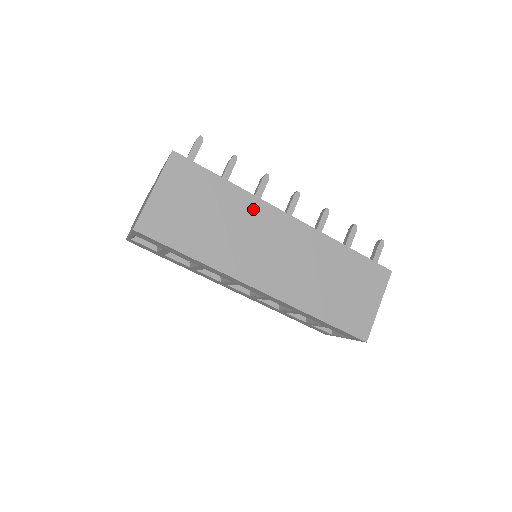
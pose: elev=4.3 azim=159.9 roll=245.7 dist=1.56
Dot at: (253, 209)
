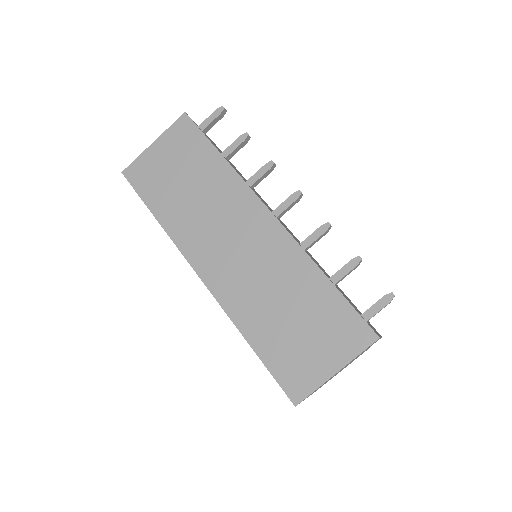
Dot at: (233, 190)
